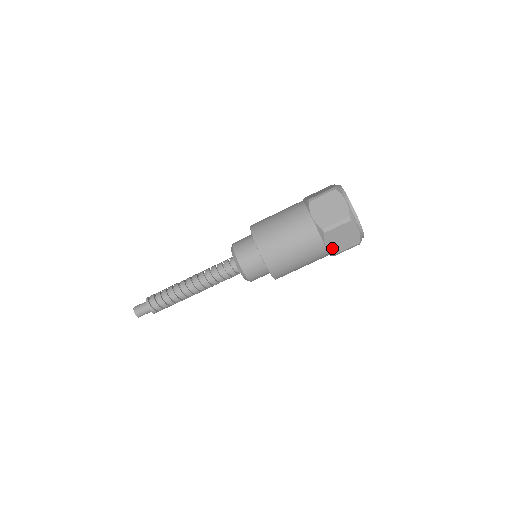
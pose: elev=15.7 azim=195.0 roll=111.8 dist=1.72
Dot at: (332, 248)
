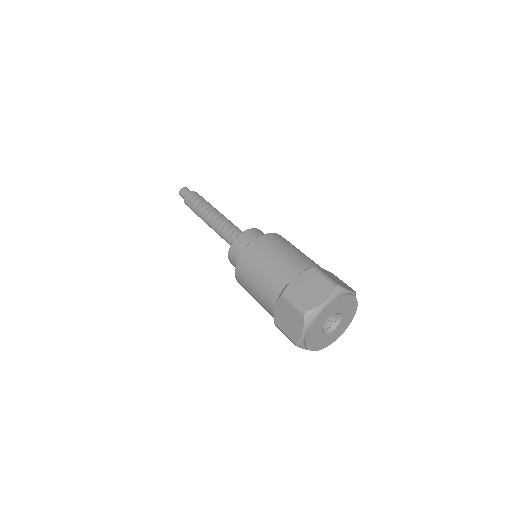
Dot at: occluded
